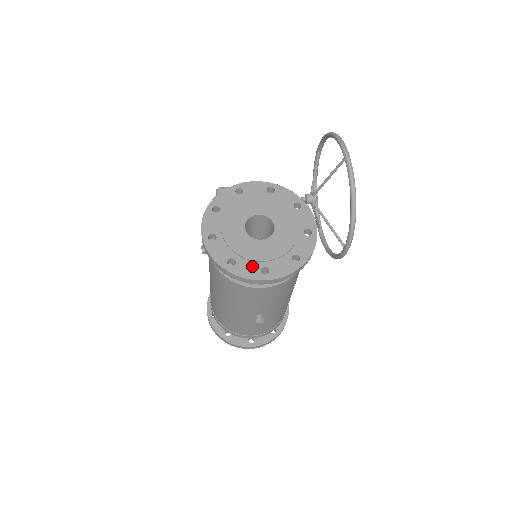
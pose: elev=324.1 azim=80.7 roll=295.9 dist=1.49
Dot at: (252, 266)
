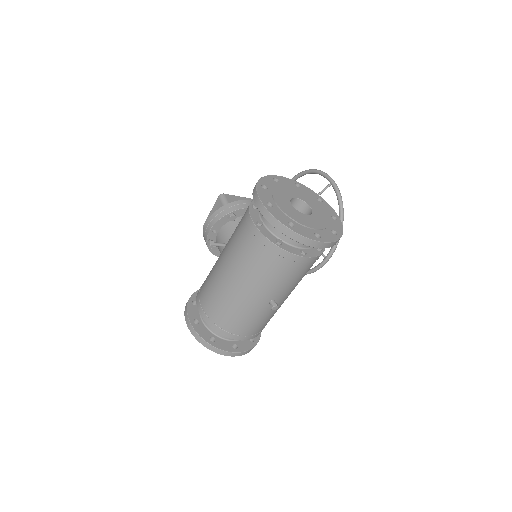
Dot at: (307, 230)
